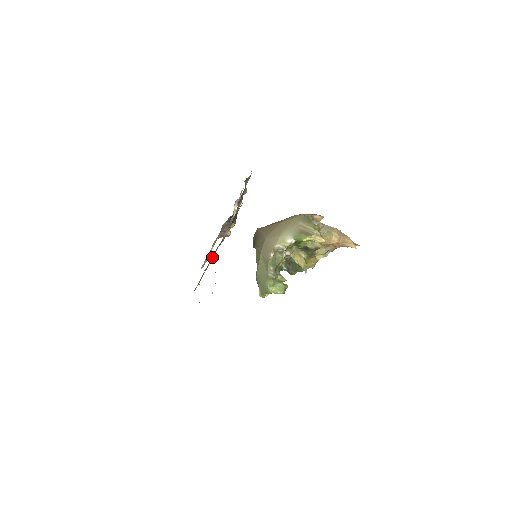
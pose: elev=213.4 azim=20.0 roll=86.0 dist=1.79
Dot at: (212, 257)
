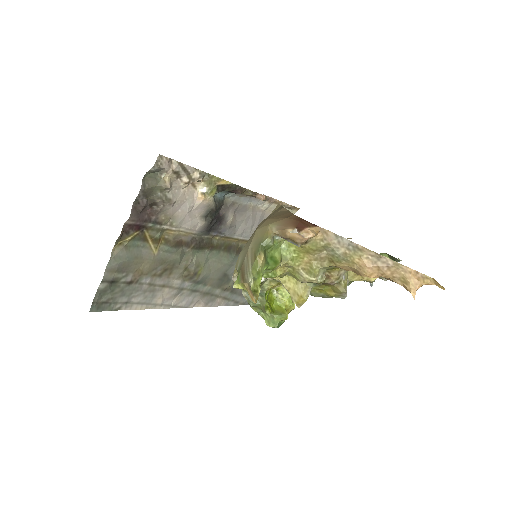
Dot at: (226, 236)
